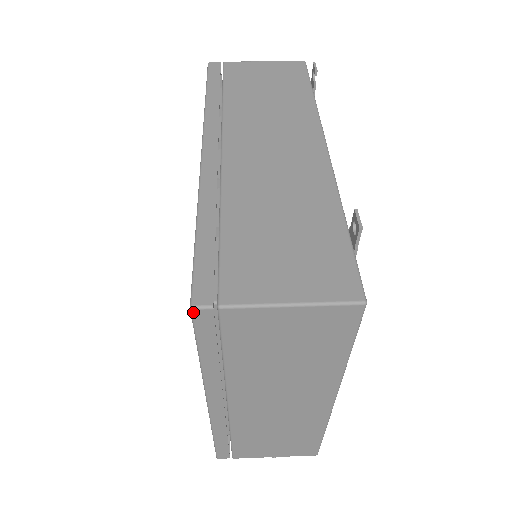
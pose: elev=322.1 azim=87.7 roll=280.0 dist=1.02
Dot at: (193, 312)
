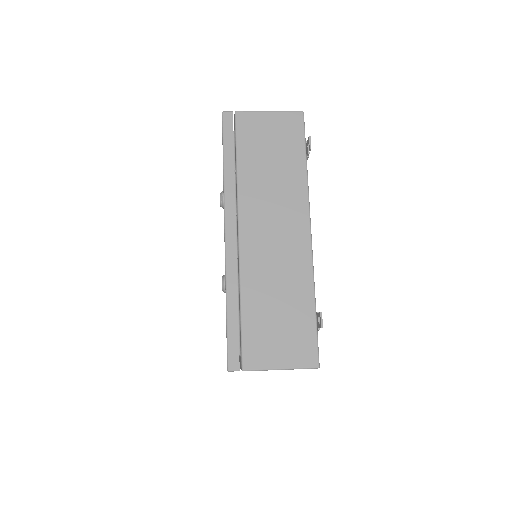
Dot at: (229, 371)
